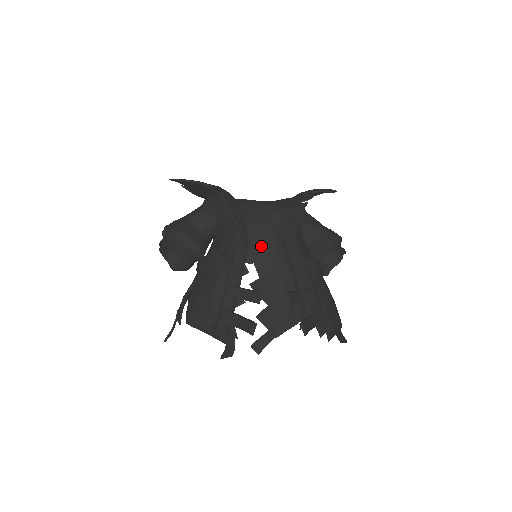
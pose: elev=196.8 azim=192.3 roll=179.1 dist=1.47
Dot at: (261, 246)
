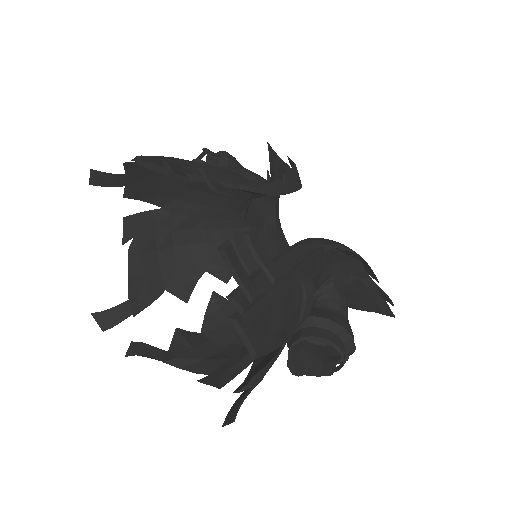
Dot at: occluded
